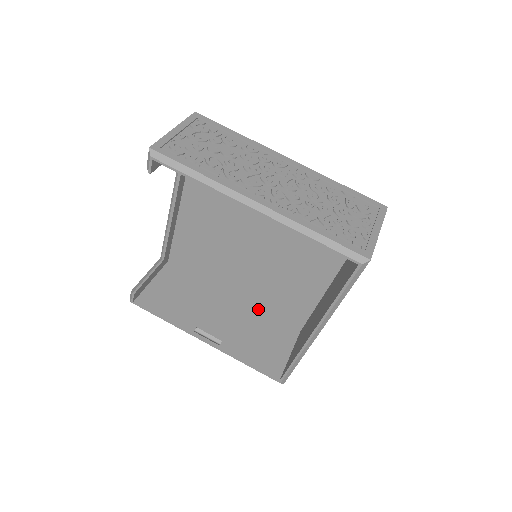
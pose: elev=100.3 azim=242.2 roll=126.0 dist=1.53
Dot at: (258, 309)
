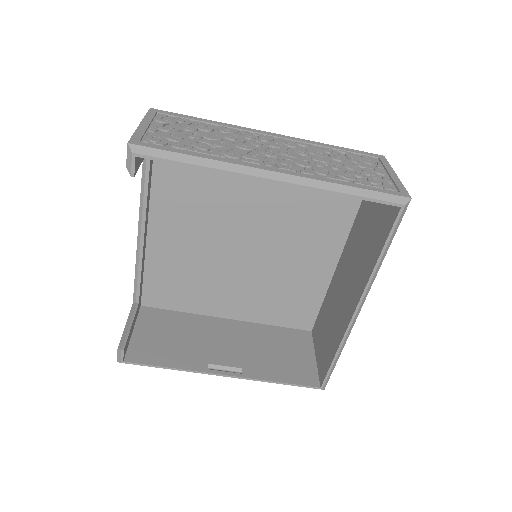
Dot at: (260, 324)
